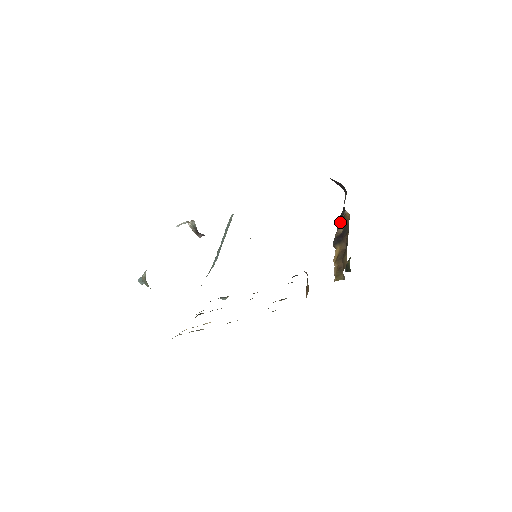
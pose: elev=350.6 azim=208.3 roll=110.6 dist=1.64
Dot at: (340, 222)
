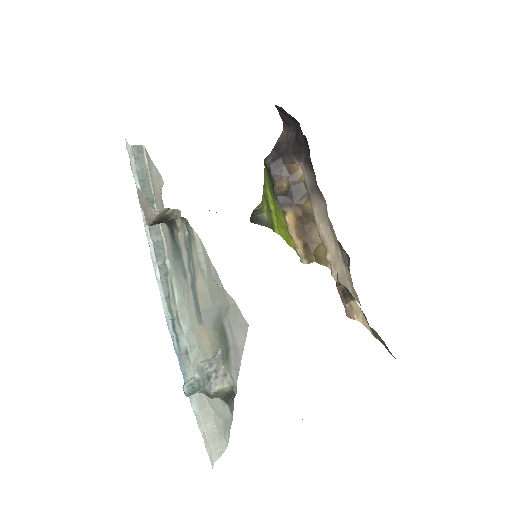
Dot at: (279, 171)
